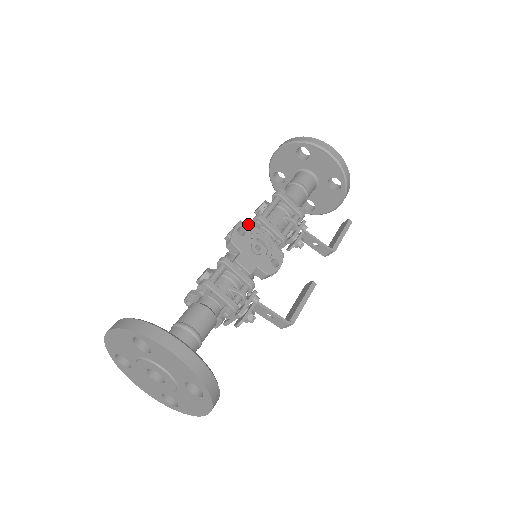
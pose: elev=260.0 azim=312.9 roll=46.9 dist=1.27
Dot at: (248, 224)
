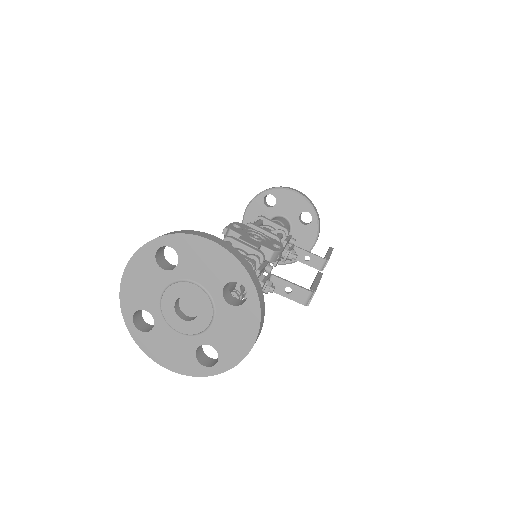
Dot at: (241, 224)
